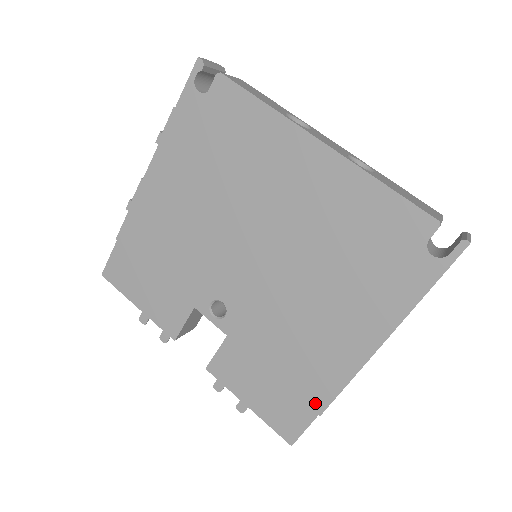
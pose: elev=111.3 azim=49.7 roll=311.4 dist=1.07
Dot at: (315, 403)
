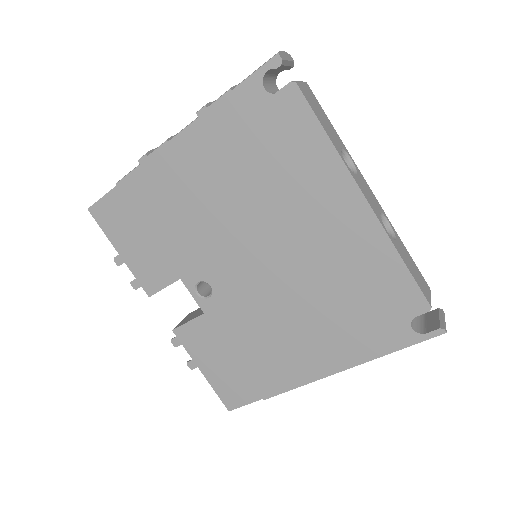
Dot at: (263, 390)
